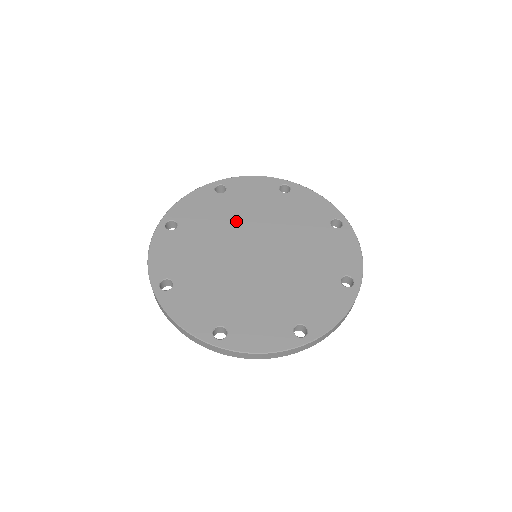
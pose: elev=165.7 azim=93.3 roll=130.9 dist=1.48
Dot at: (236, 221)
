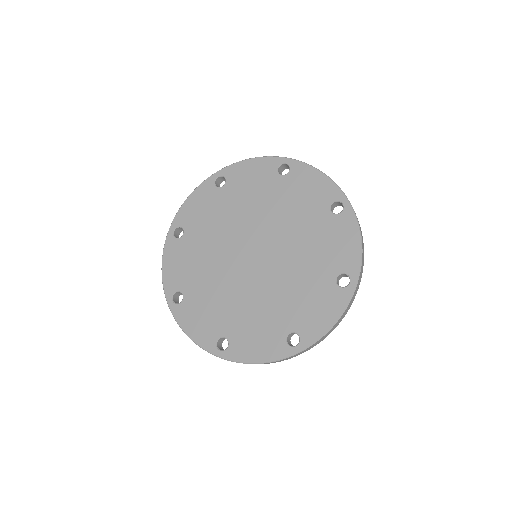
Dot at: (266, 213)
